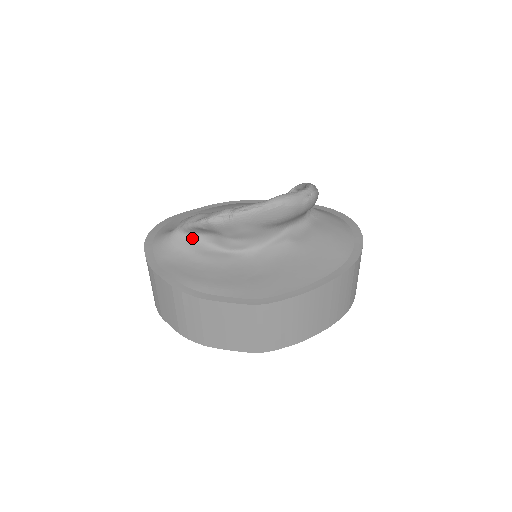
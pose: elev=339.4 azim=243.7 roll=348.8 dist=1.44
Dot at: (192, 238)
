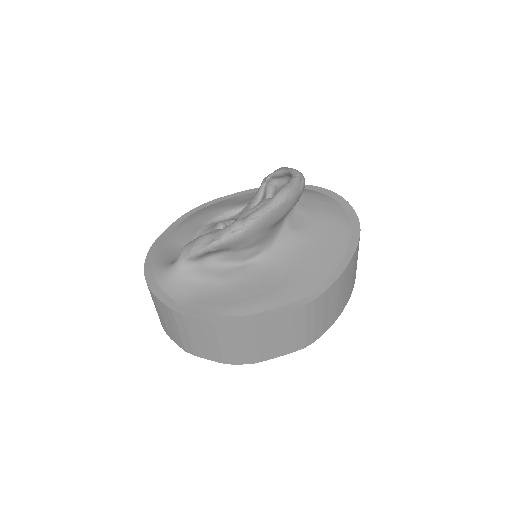
Dot at: (201, 264)
